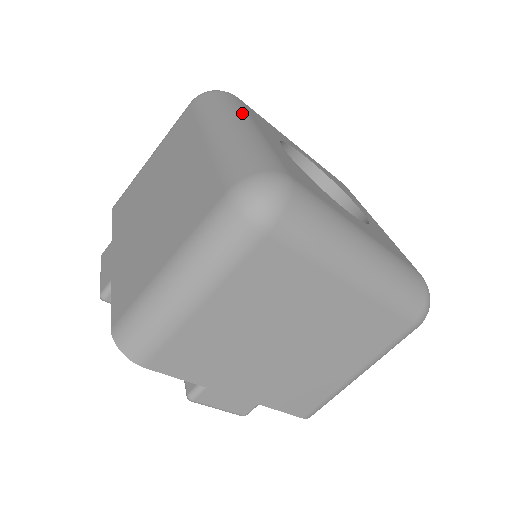
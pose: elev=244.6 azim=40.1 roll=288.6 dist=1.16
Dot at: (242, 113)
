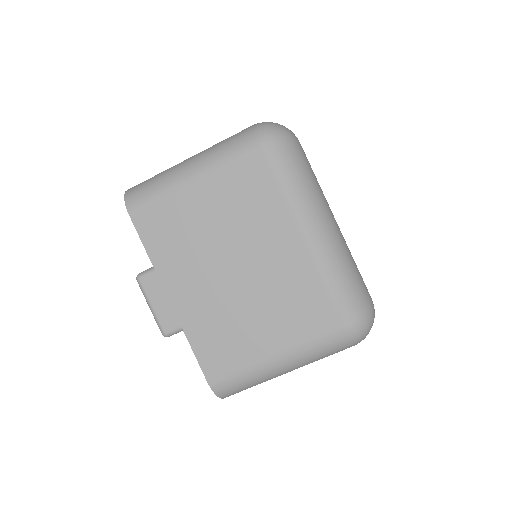
Dot at: (321, 194)
